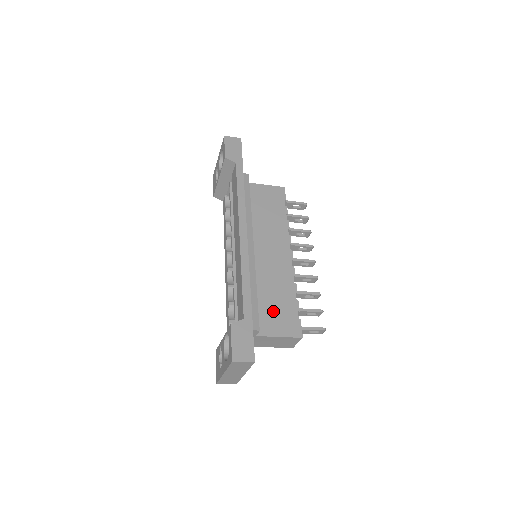
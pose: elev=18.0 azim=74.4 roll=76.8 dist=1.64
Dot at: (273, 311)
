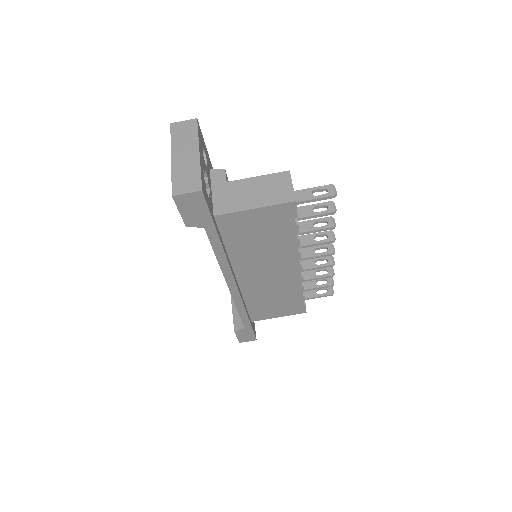
Dot at: occluded
